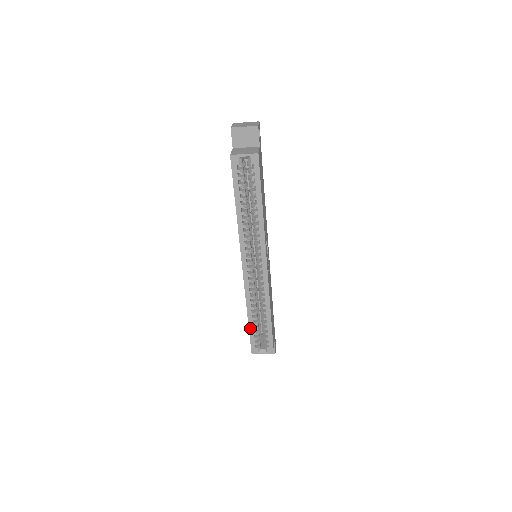
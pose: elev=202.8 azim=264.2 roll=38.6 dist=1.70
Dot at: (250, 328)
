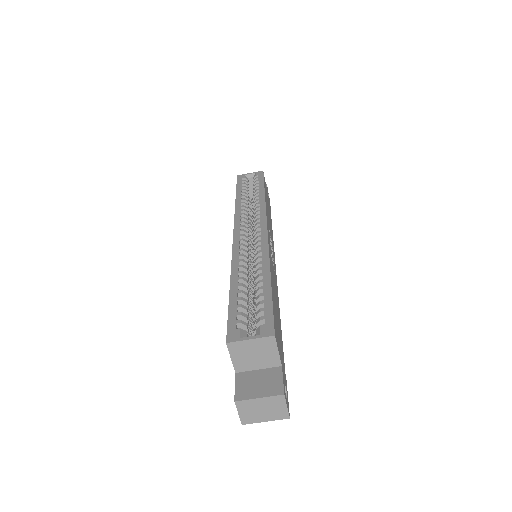
Dot at: (231, 299)
